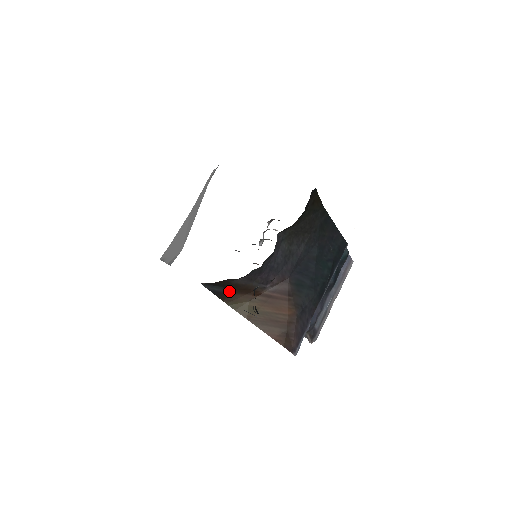
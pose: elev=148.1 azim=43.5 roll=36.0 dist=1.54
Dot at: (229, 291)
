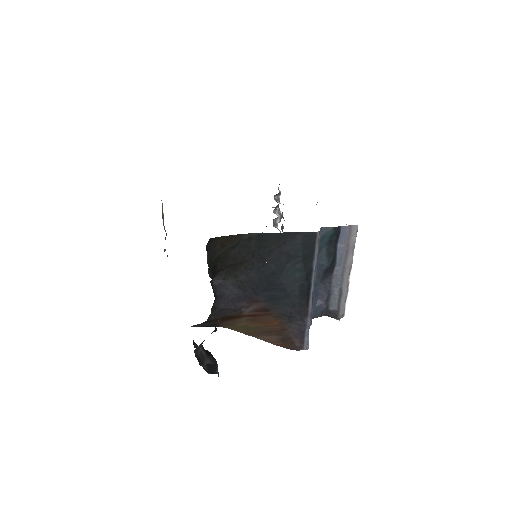
Dot at: (216, 322)
